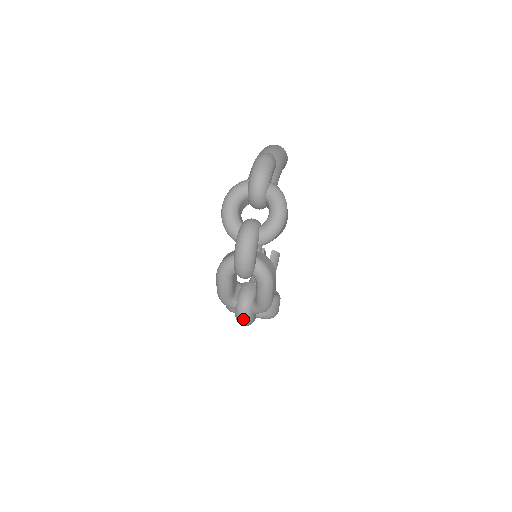
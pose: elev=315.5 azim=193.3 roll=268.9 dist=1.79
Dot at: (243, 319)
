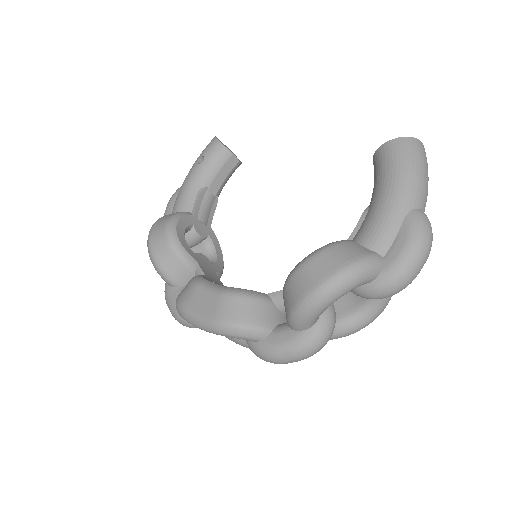
Dot at: (187, 326)
